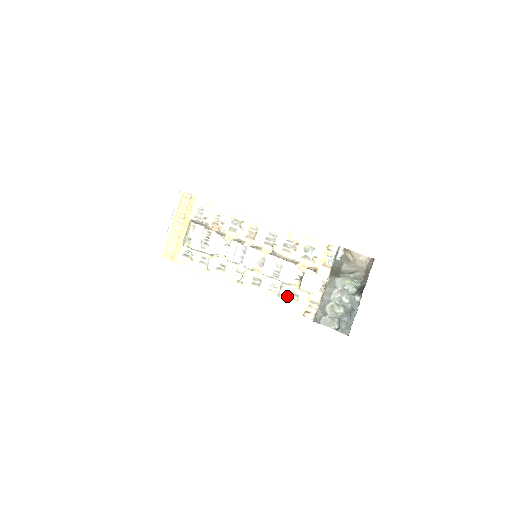
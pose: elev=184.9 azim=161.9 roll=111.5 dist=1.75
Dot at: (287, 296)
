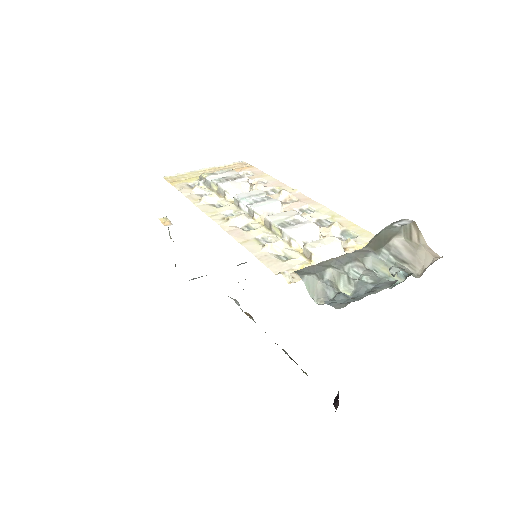
Dot at: (274, 253)
